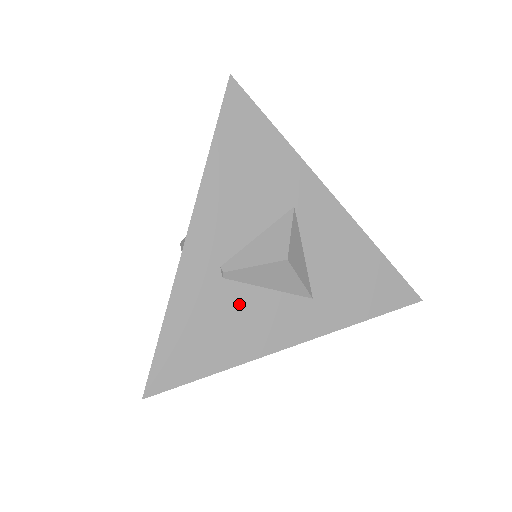
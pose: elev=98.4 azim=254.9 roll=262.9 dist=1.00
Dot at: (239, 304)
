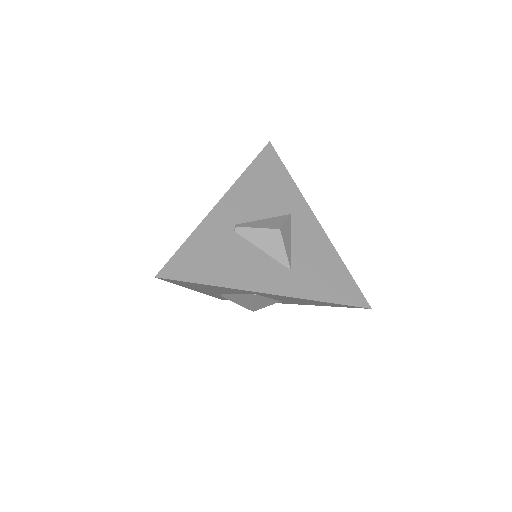
Dot at: (240, 251)
